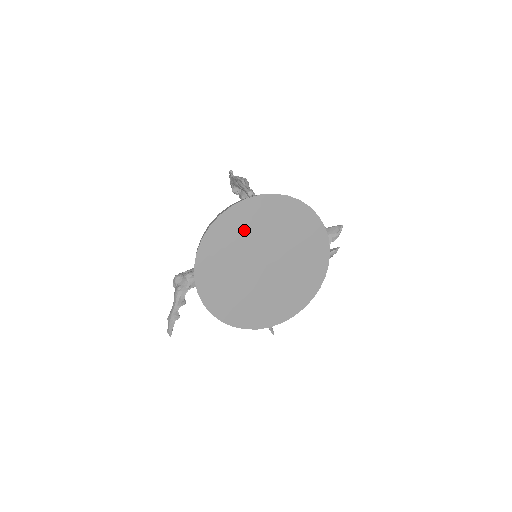
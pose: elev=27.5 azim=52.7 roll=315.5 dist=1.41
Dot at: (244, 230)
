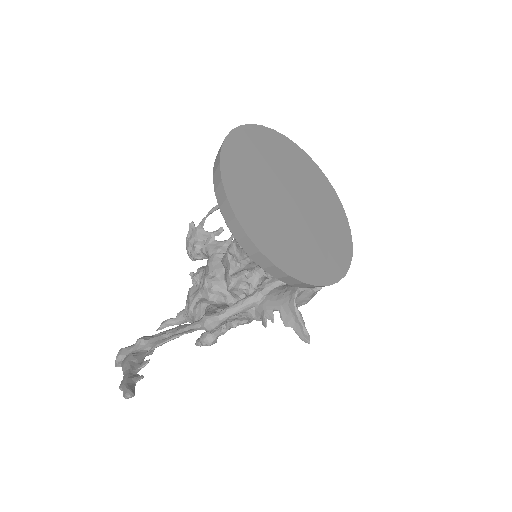
Dot at: (265, 153)
